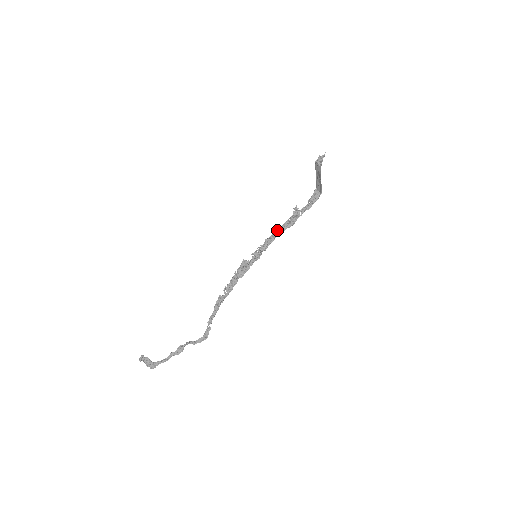
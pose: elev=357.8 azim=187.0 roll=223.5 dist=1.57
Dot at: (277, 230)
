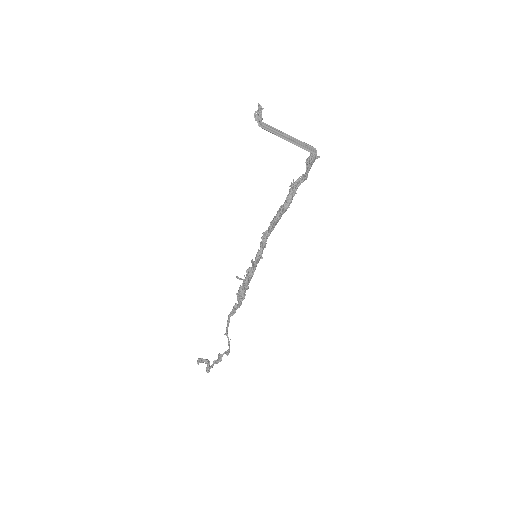
Dot at: (273, 219)
